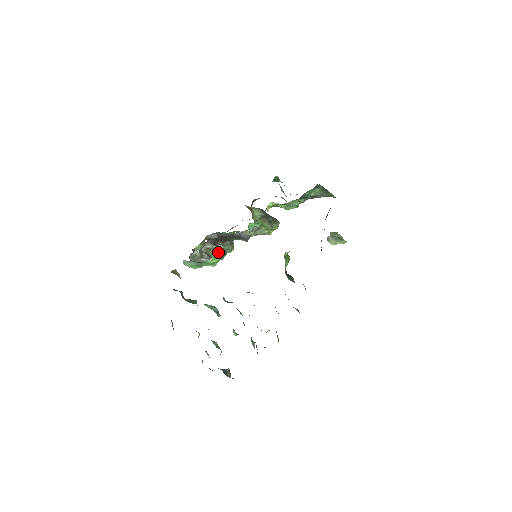
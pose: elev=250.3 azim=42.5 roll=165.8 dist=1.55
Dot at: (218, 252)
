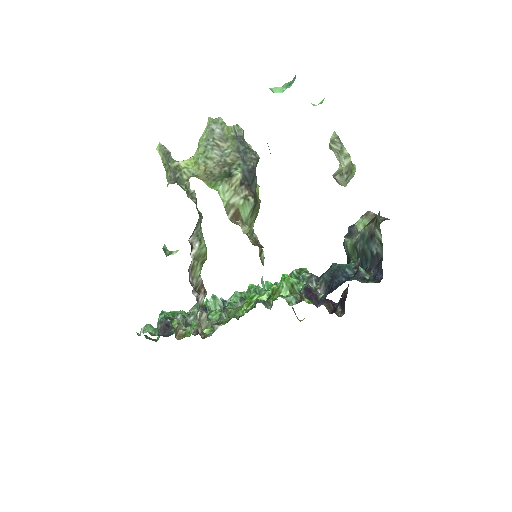
Dot at: (202, 260)
